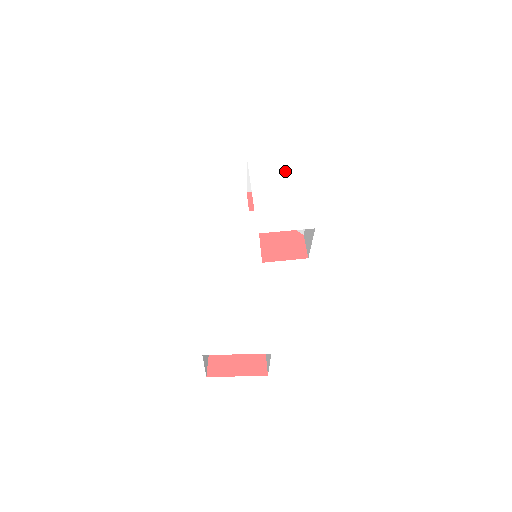
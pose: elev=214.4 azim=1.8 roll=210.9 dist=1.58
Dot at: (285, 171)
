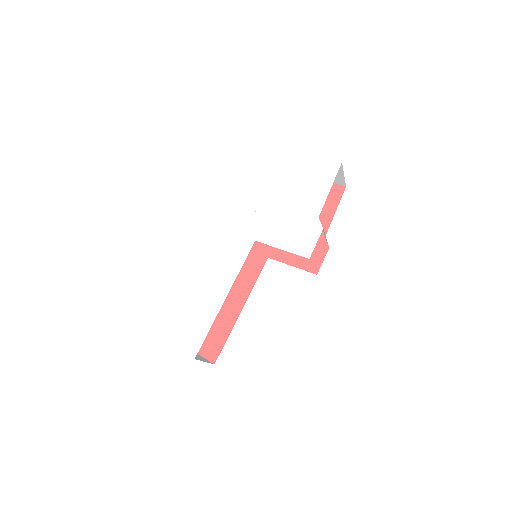
Dot at: (325, 178)
